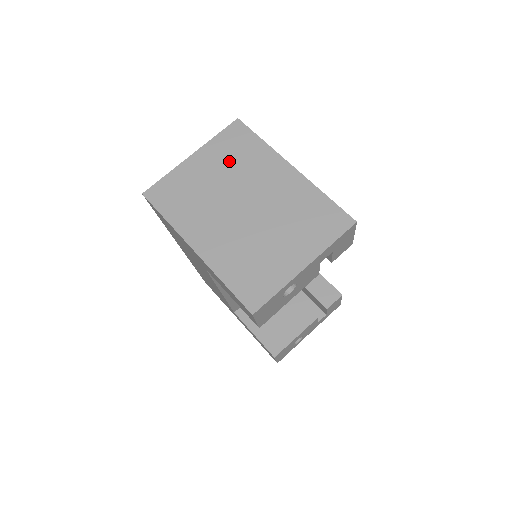
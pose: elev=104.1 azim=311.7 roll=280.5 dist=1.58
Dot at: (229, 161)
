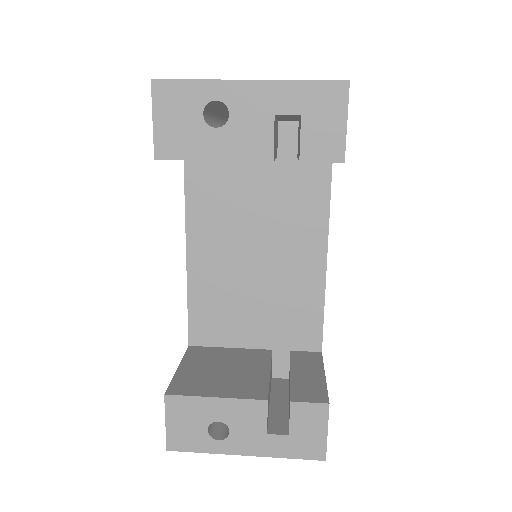
Dot at: occluded
